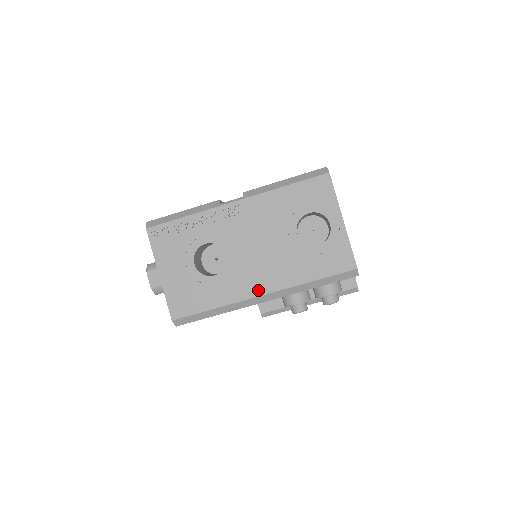
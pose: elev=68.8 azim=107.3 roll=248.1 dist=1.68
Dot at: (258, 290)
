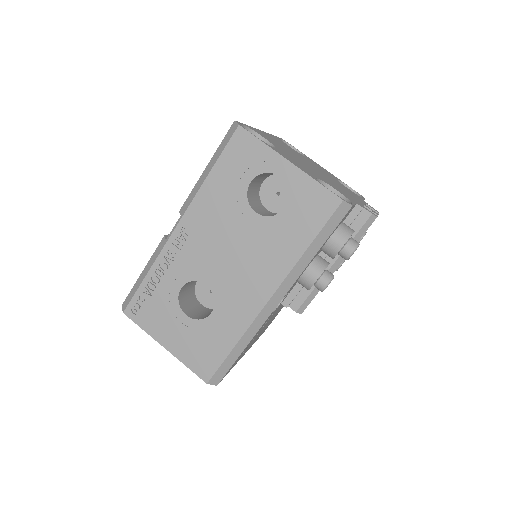
Dot at: (261, 298)
